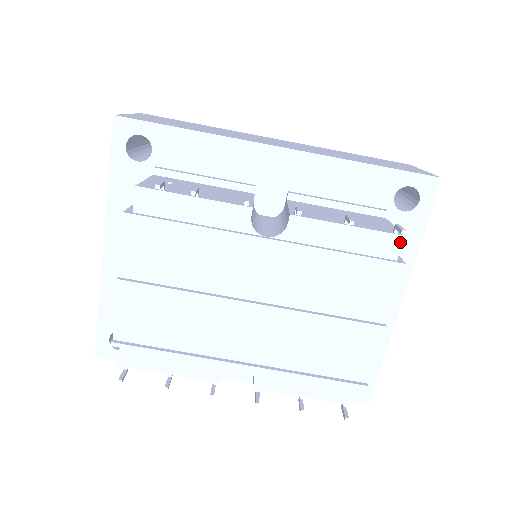
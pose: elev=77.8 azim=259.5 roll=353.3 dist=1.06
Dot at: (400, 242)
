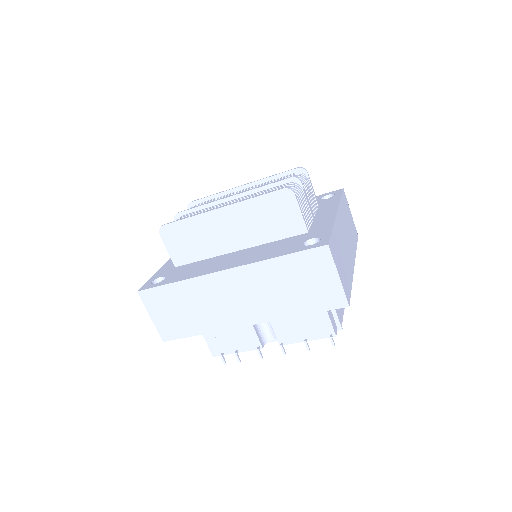
Dot at: (335, 334)
